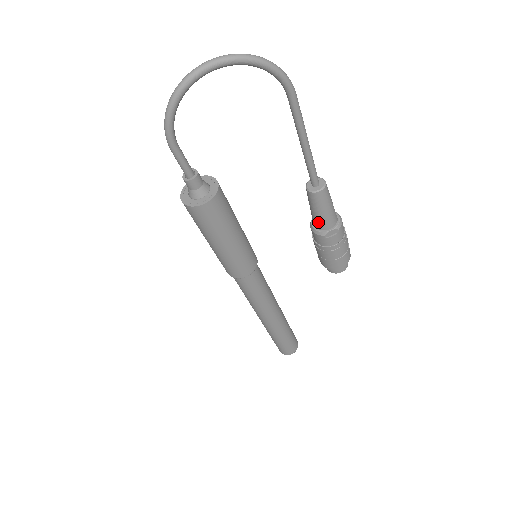
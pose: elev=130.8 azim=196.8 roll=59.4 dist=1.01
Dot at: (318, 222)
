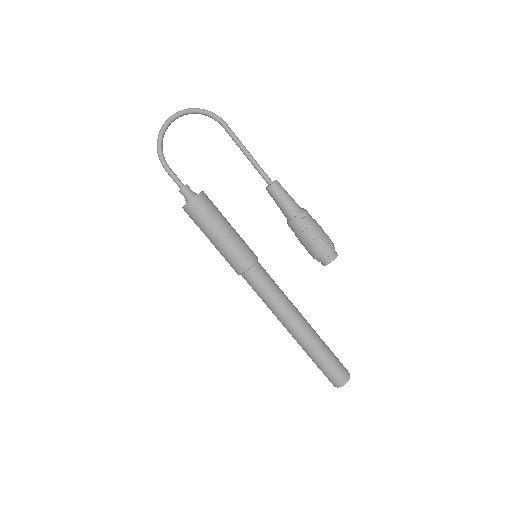
Dot at: (287, 212)
